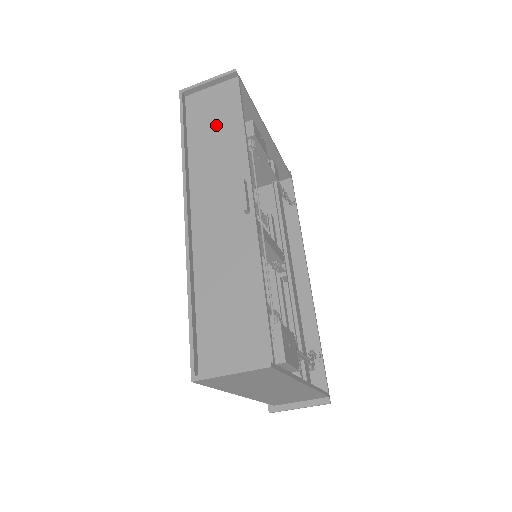
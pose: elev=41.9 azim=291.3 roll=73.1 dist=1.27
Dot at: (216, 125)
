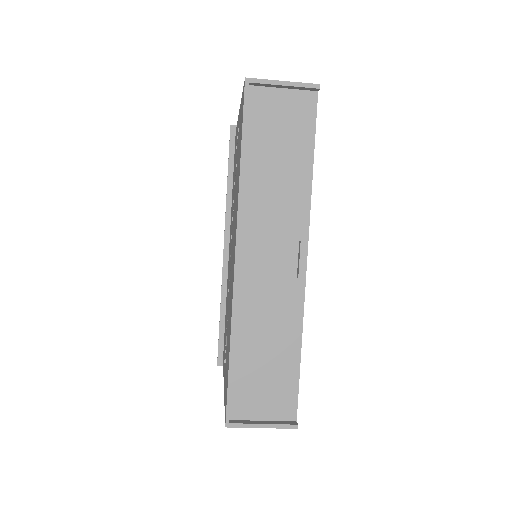
Dot at: (282, 151)
